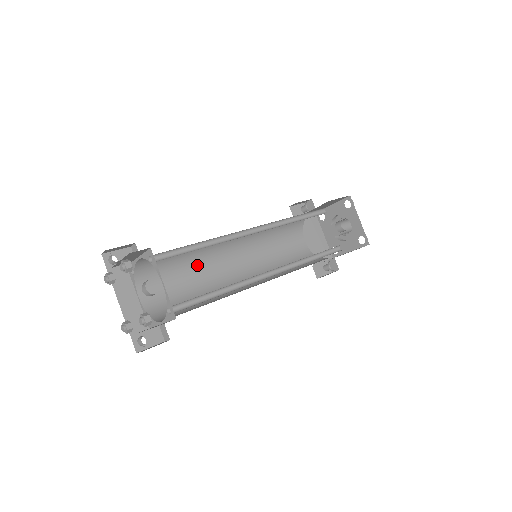
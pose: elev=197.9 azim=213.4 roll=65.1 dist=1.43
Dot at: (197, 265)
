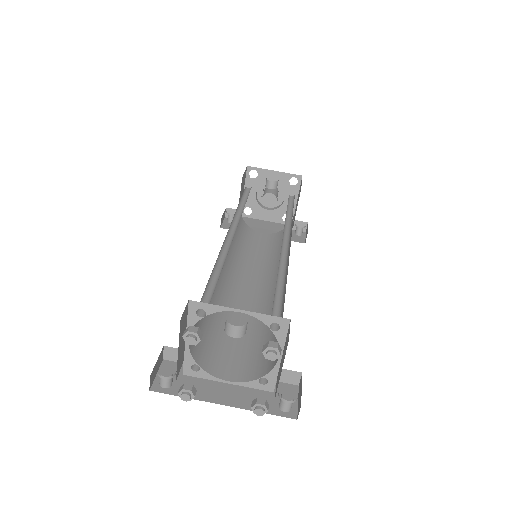
Dot at: (229, 314)
